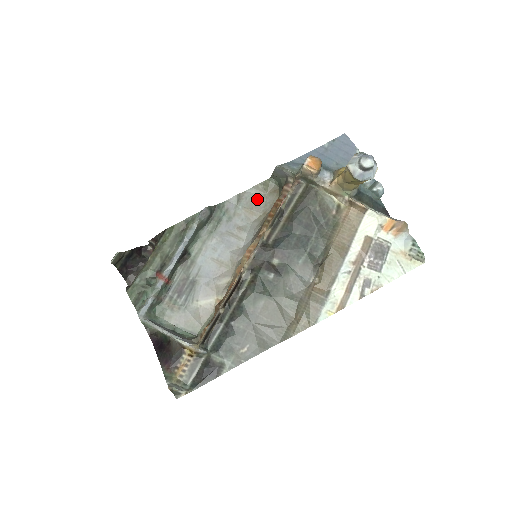
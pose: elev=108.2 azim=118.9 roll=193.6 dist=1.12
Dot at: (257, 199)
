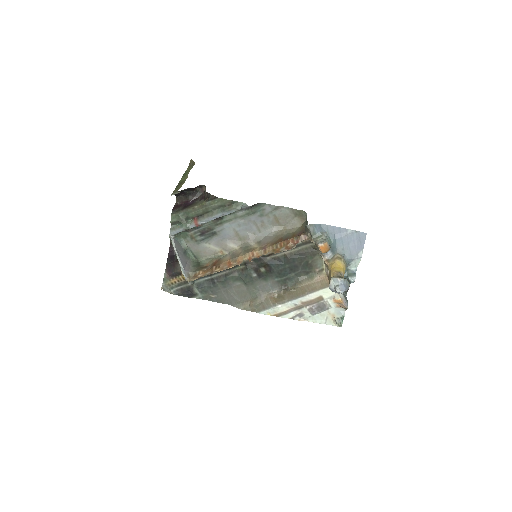
Dot at: (287, 216)
